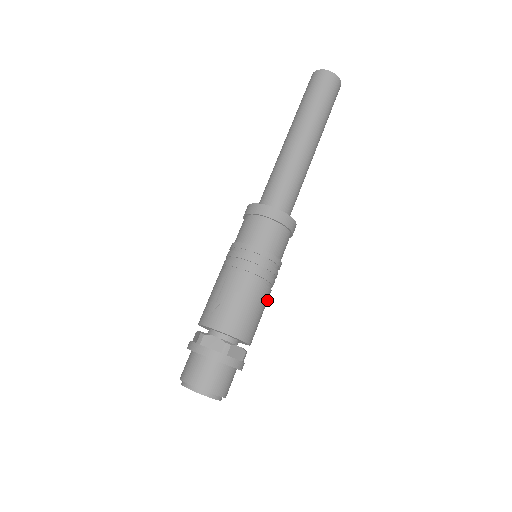
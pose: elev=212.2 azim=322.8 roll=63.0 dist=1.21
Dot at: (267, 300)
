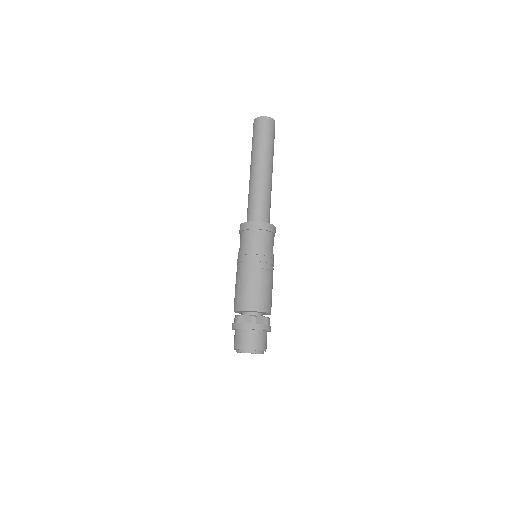
Dot at: (272, 281)
